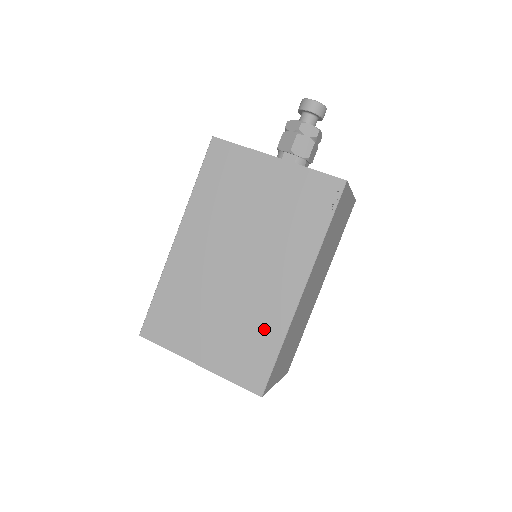
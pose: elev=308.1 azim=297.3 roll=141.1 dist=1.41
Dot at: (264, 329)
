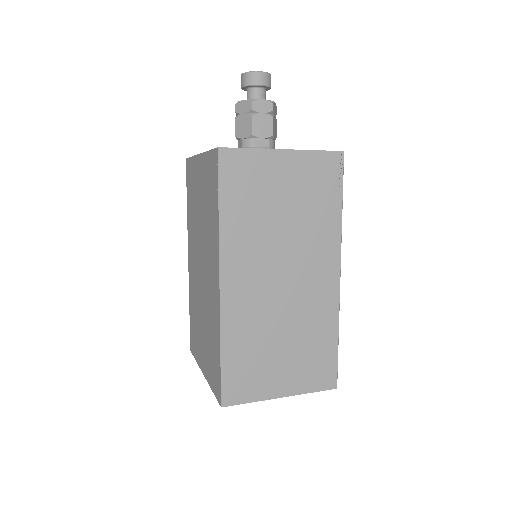
Dot at: (214, 332)
